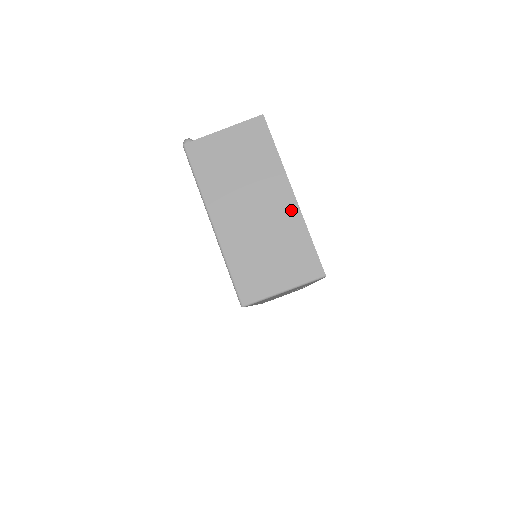
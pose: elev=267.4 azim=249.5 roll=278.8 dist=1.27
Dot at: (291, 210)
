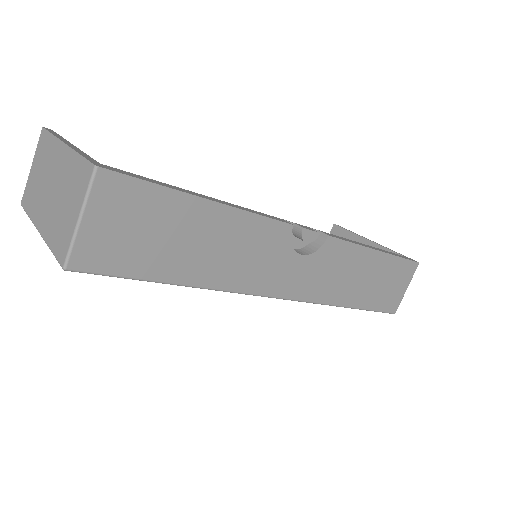
Dot at: (66, 156)
